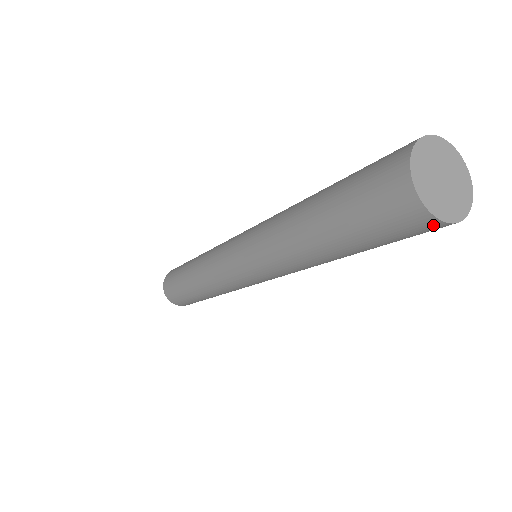
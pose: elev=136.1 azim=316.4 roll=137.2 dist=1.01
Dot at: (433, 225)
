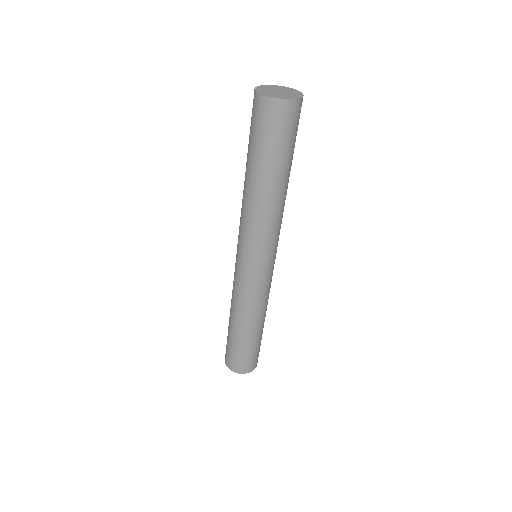
Dot at: (270, 104)
